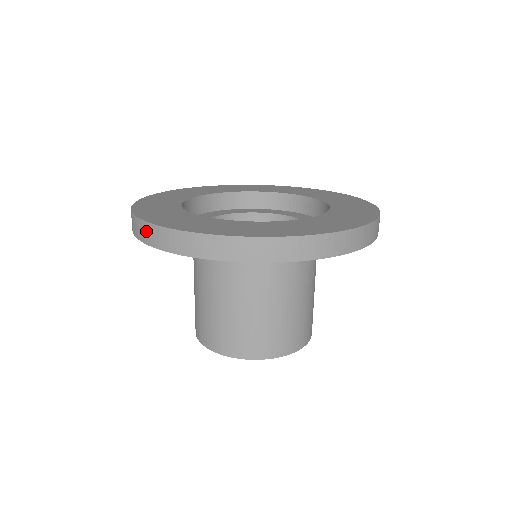
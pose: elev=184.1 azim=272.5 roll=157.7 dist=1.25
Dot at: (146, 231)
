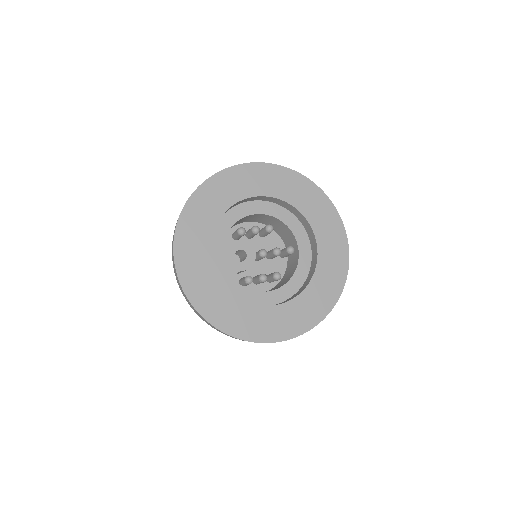
Dot at: (202, 318)
